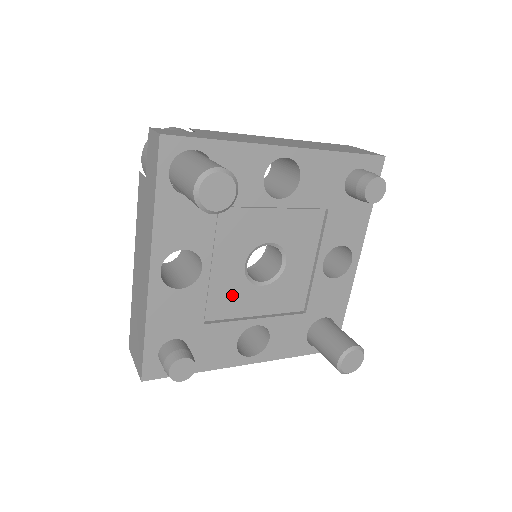
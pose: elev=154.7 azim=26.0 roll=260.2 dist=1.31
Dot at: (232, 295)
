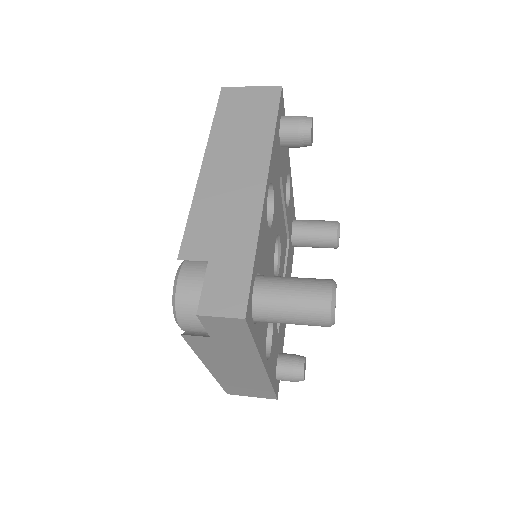
Dot at: occluded
